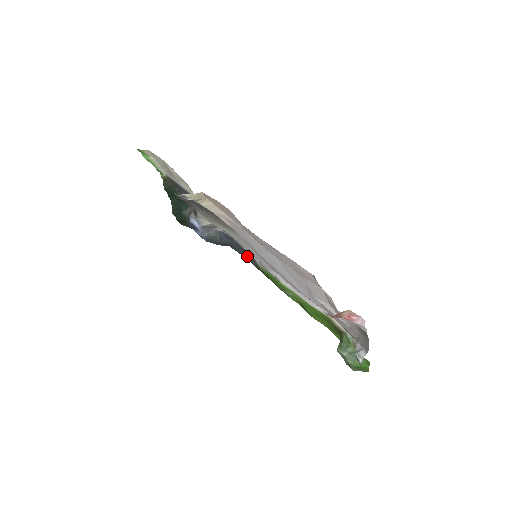
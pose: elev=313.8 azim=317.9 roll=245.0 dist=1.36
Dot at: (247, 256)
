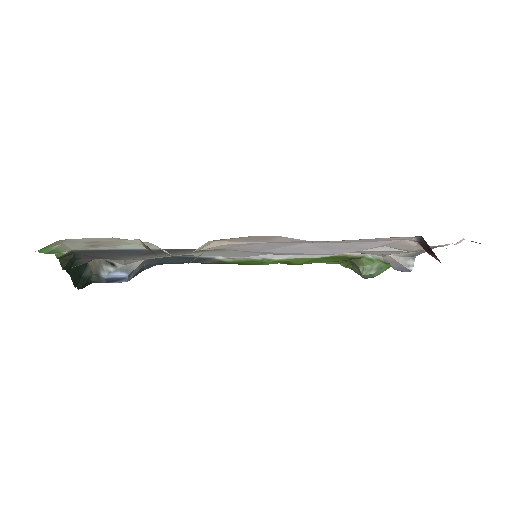
Dot at: (192, 261)
